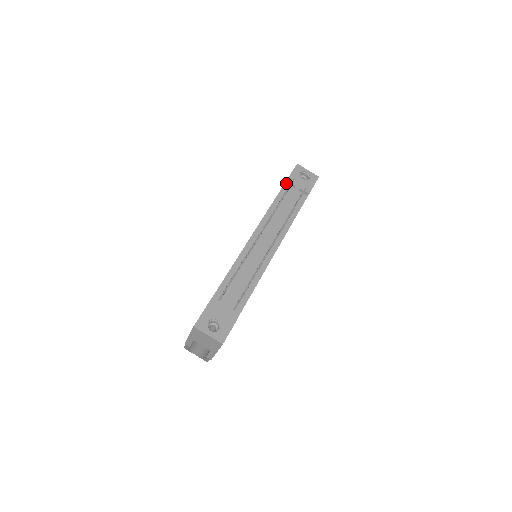
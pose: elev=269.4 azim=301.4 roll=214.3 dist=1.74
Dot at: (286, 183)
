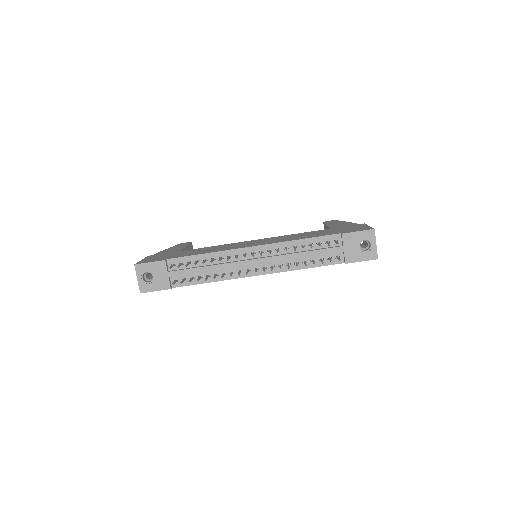
Dot at: (341, 234)
